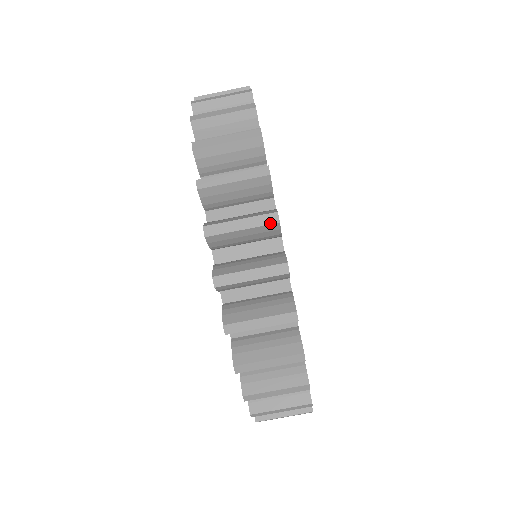
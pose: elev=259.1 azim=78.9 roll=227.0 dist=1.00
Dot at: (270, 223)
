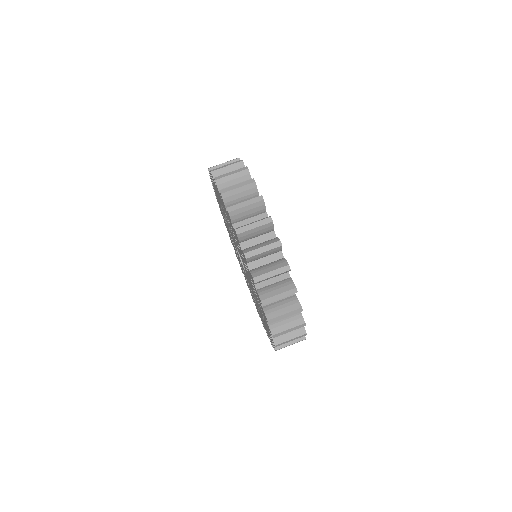
Dot at: (286, 271)
